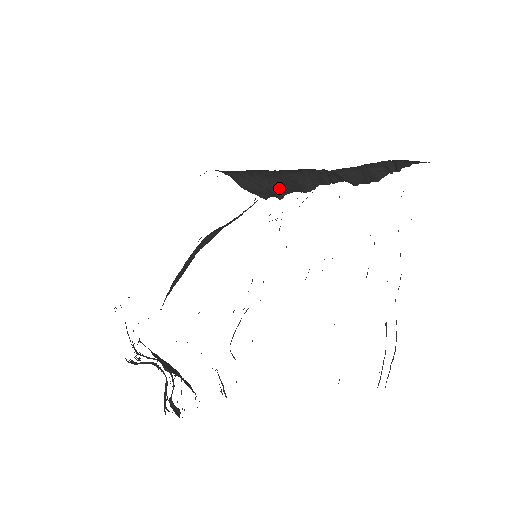
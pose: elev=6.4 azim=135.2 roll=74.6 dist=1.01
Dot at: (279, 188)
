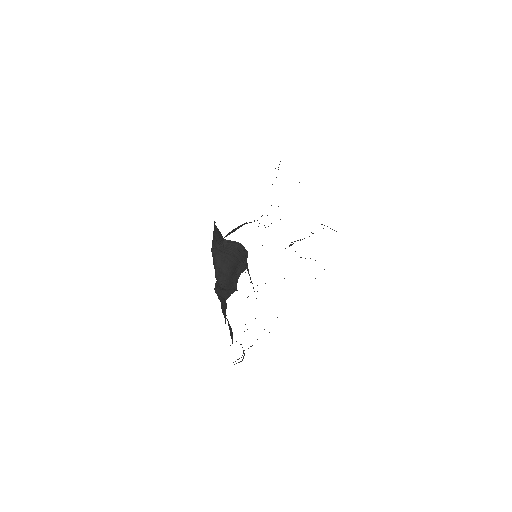
Dot at: occluded
